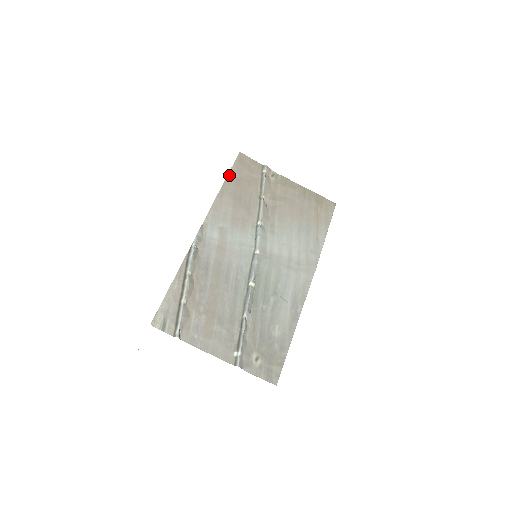
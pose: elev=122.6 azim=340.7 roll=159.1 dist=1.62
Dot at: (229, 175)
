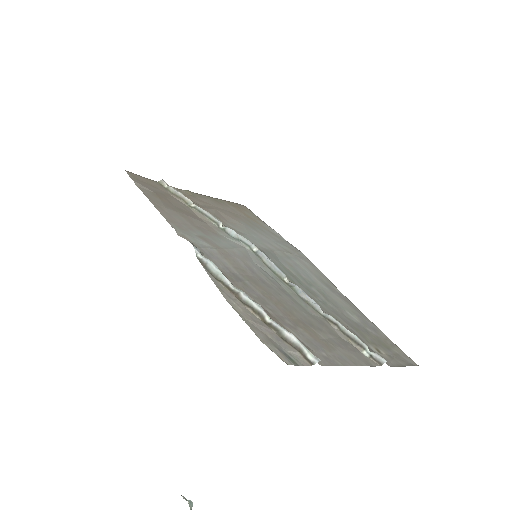
Dot at: (142, 190)
